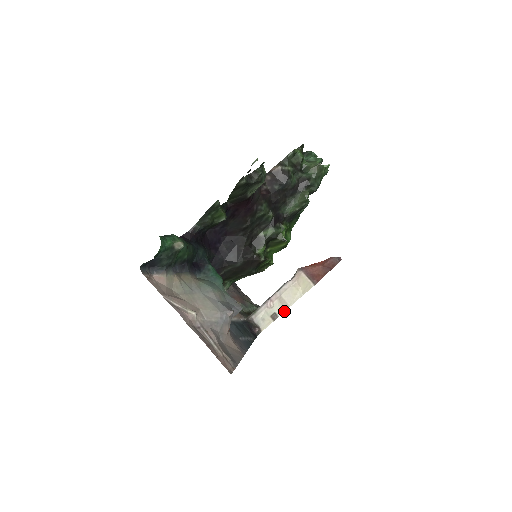
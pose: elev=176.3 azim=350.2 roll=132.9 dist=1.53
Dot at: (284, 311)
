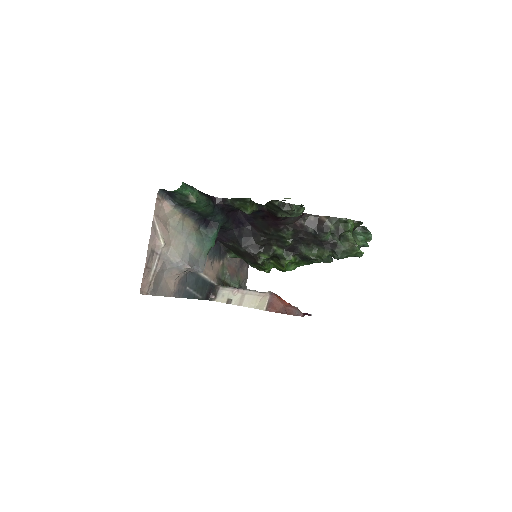
Dot at: (237, 305)
